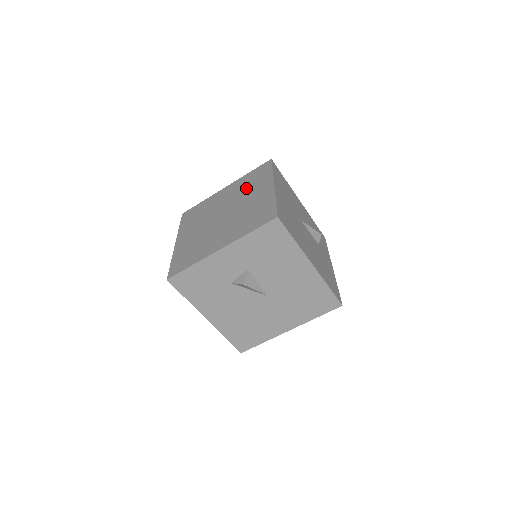
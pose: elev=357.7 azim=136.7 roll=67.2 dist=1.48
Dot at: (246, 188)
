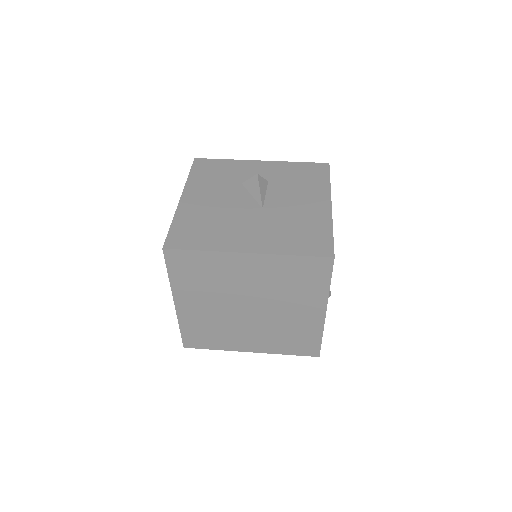
Dot at: occluded
